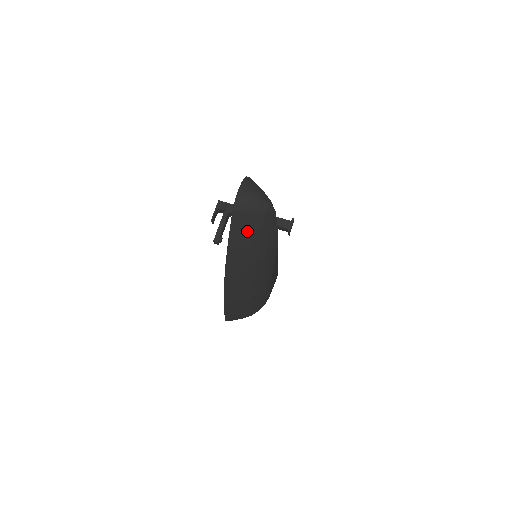
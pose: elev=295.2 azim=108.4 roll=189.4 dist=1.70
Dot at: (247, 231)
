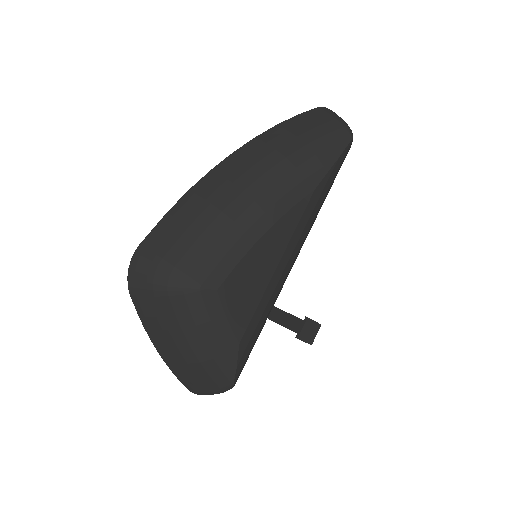
Dot at: (312, 124)
